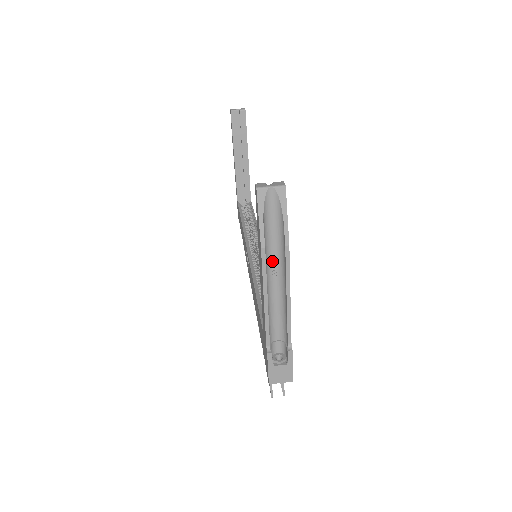
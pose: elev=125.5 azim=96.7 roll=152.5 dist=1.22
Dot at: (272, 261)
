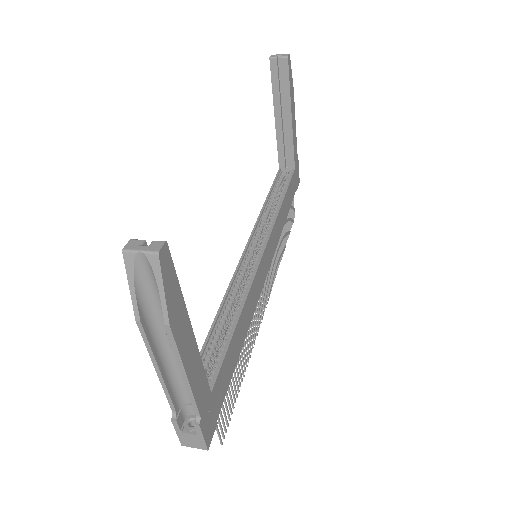
Dot at: (165, 330)
